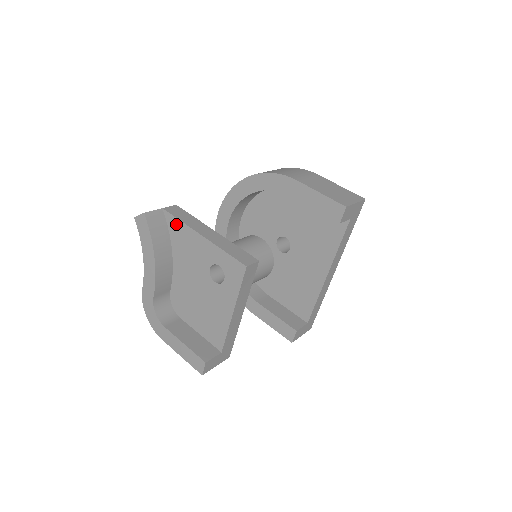
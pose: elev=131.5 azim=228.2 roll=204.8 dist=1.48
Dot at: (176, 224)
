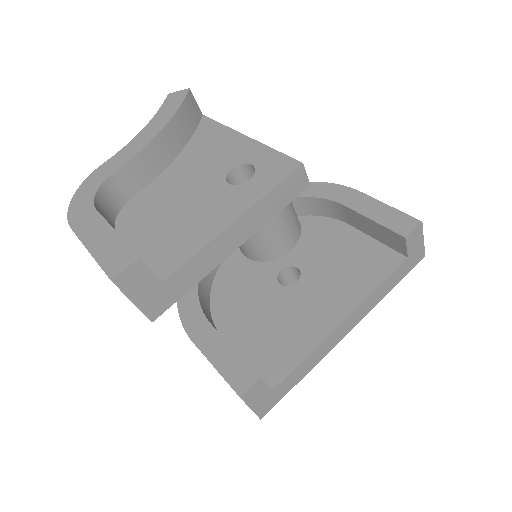
Dot at: (212, 127)
